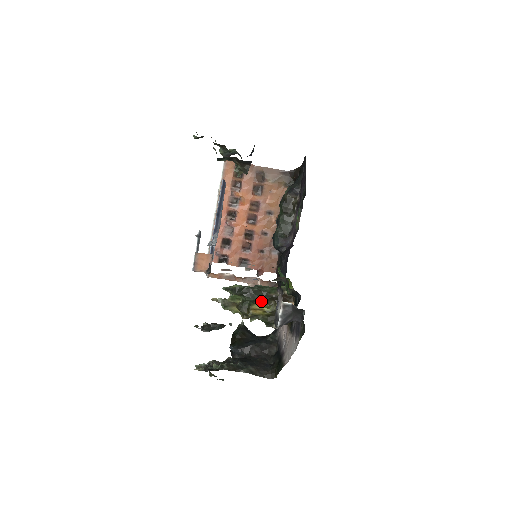
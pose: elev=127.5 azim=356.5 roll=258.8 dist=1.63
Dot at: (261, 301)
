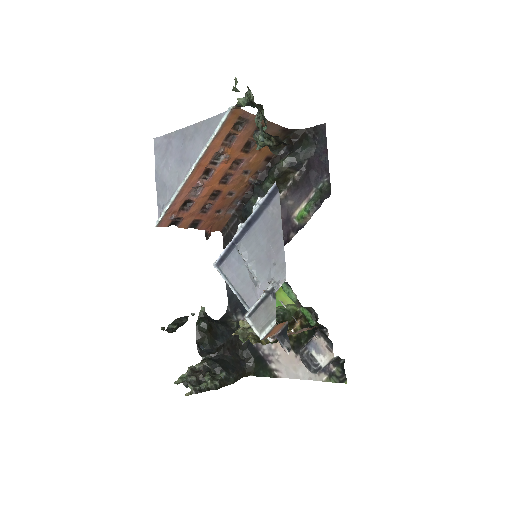
Dot at: occluded
